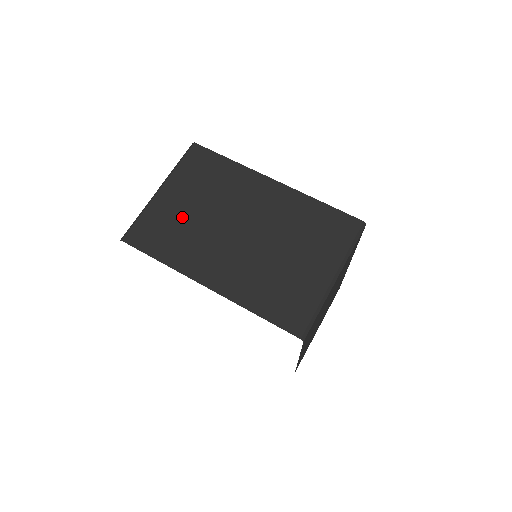
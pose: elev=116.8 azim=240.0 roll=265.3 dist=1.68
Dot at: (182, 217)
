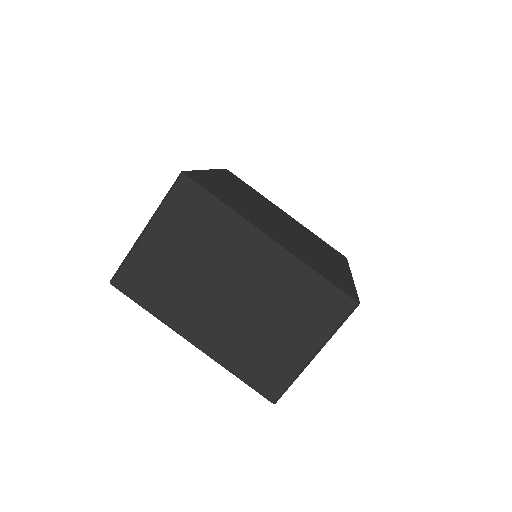
Dot at: (169, 268)
